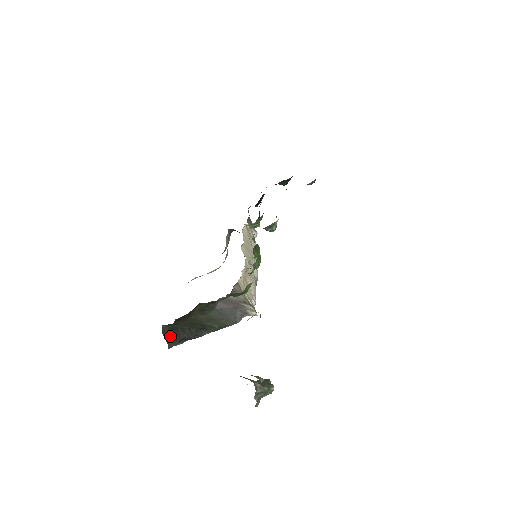
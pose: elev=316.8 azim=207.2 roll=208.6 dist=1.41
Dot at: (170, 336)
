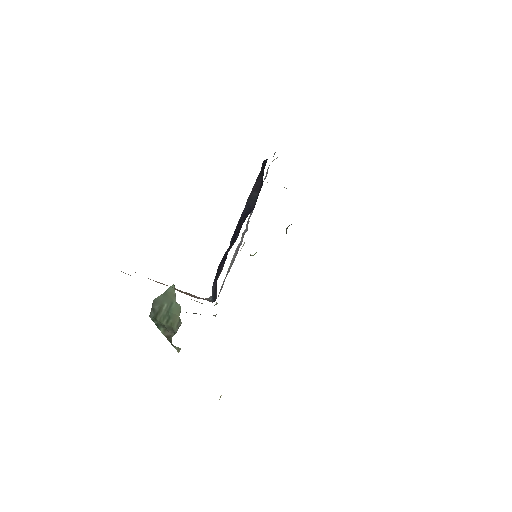
Dot at: occluded
